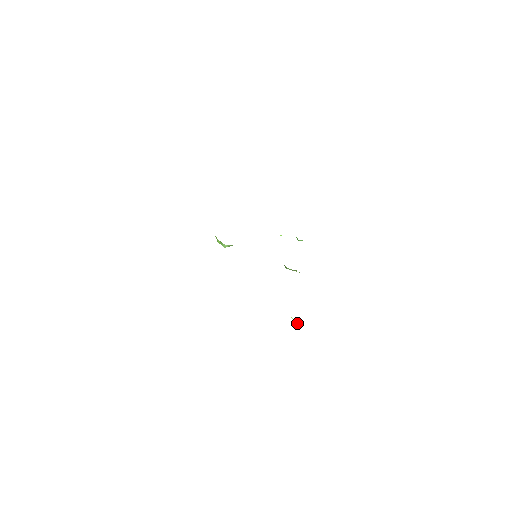
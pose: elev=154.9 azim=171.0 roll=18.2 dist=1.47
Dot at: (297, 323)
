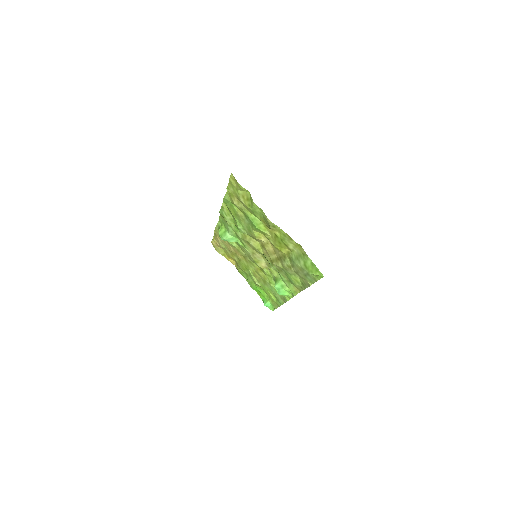
Dot at: (321, 275)
